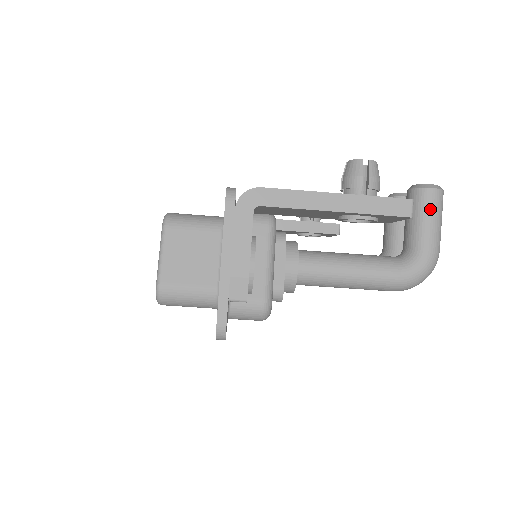
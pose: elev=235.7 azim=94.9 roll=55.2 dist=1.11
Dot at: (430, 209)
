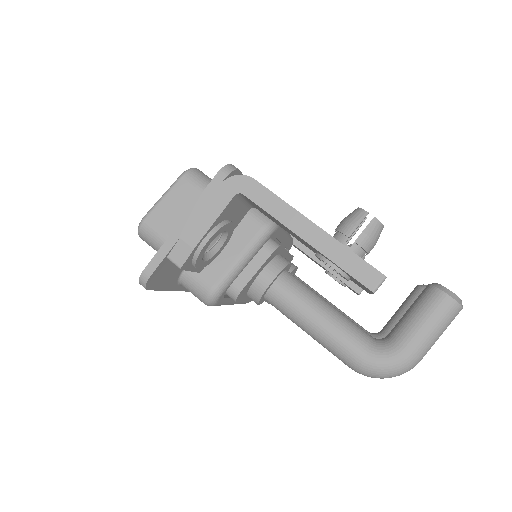
Dot at: (434, 314)
